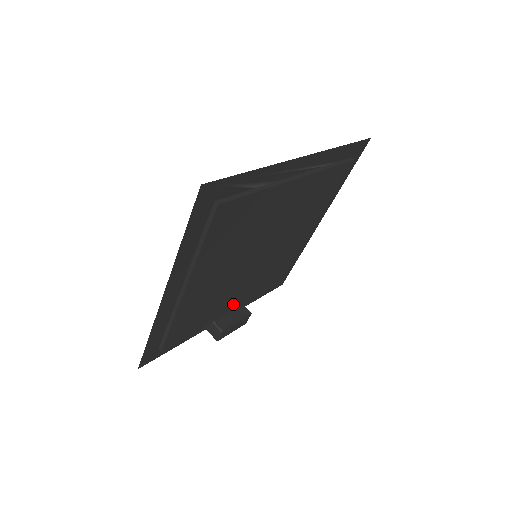
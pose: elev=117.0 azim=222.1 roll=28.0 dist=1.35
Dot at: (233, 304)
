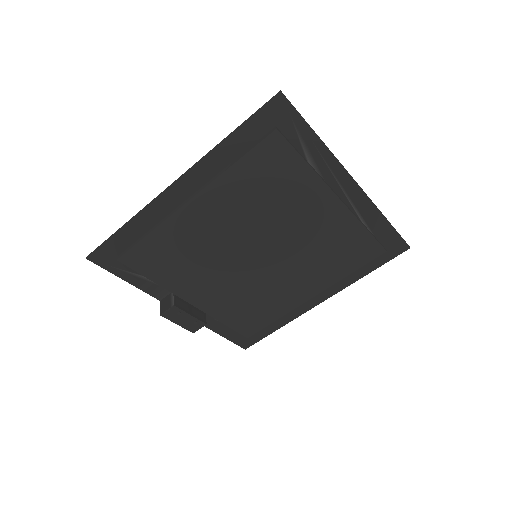
Dot at: (200, 297)
